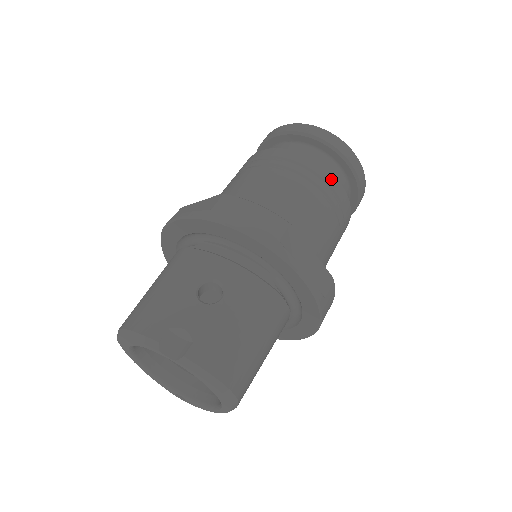
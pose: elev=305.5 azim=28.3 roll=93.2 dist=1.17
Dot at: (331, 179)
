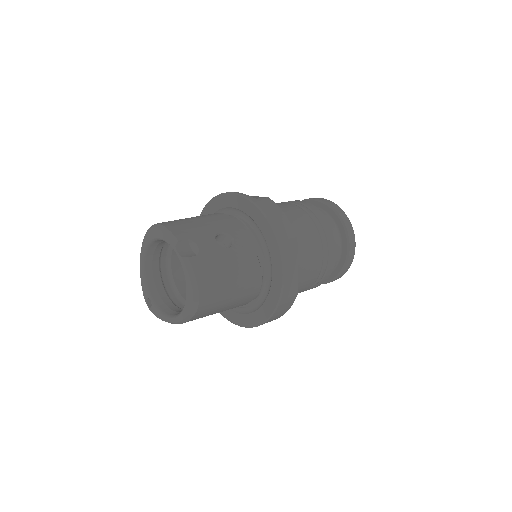
Dot at: (333, 242)
